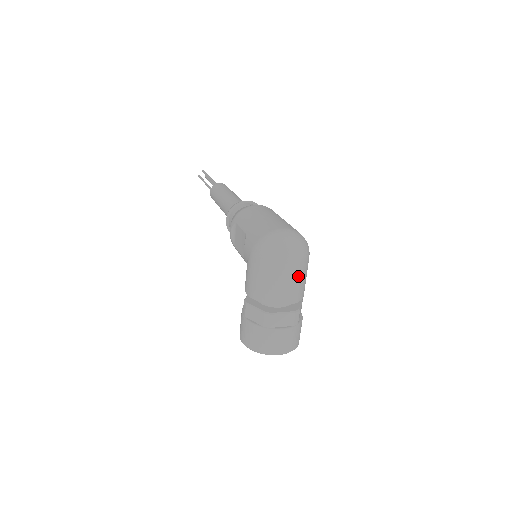
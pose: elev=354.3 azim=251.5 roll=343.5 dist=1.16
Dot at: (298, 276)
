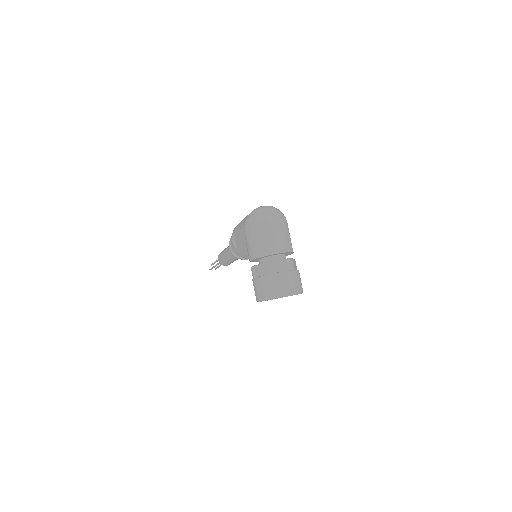
Dot at: (282, 231)
